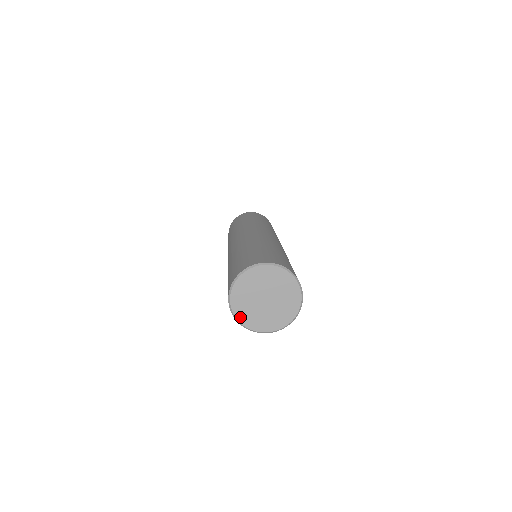
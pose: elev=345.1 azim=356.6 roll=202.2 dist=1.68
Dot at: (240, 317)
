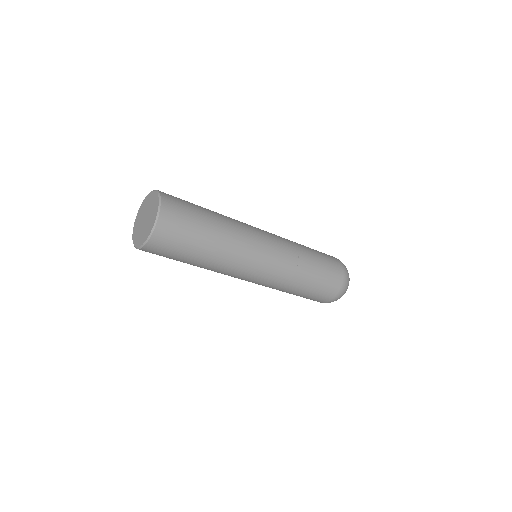
Dot at: (135, 227)
